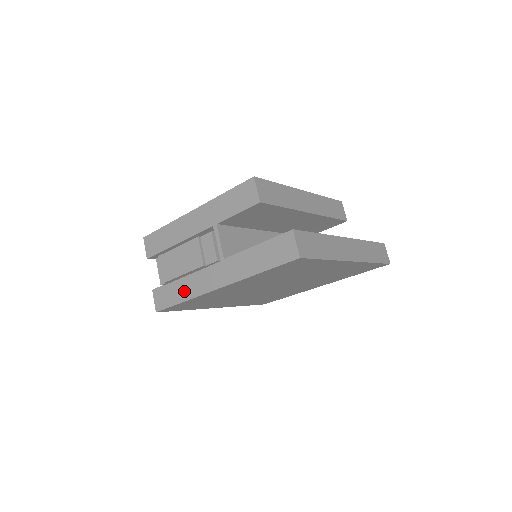
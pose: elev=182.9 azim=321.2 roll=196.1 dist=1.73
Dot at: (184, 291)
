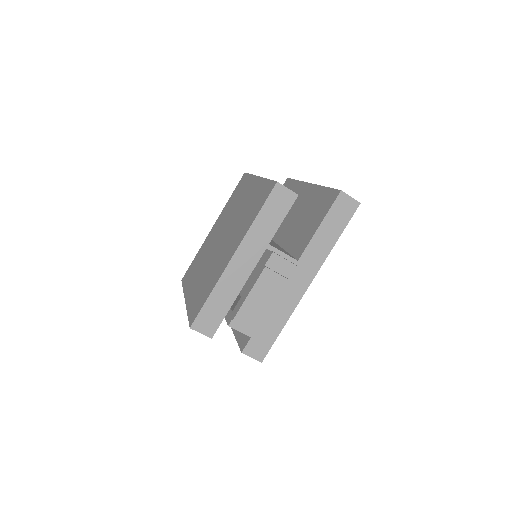
Dot at: (278, 319)
